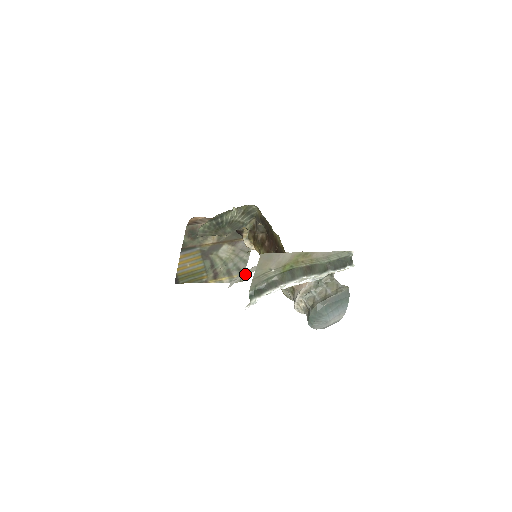
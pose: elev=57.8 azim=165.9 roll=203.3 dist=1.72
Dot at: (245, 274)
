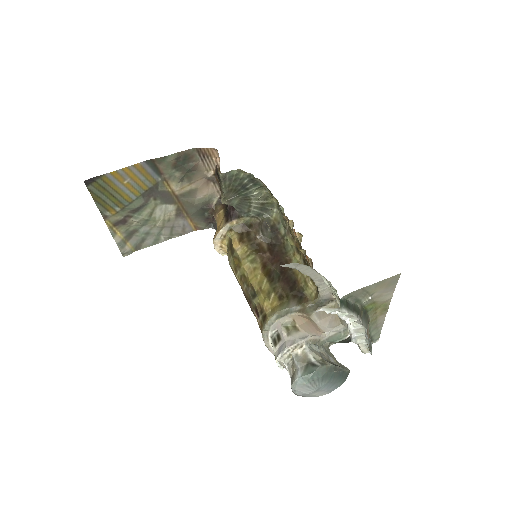
Dot at: (302, 269)
